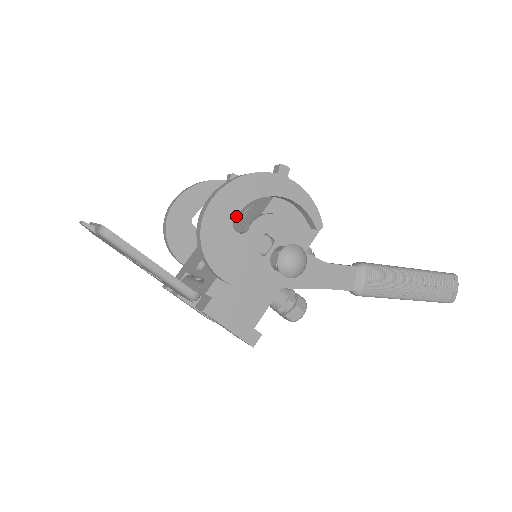
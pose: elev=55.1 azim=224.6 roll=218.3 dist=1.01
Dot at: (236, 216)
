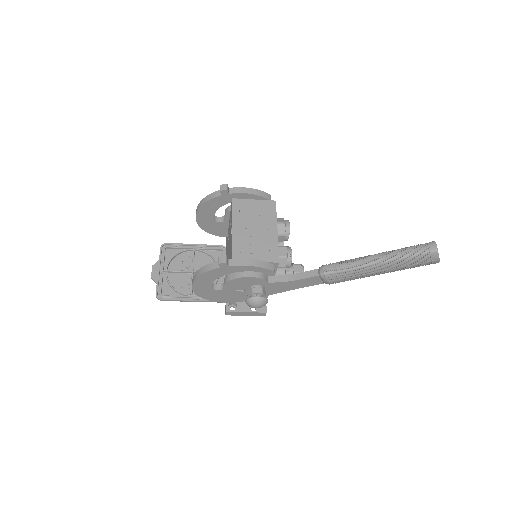
Dot at: occluded
